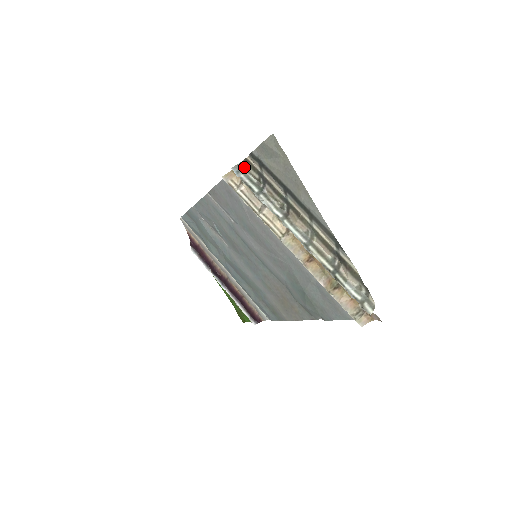
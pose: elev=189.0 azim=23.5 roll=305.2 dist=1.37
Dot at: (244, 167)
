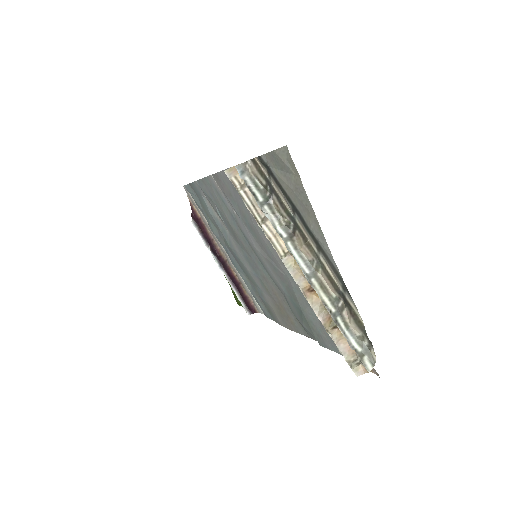
Dot at: (250, 168)
